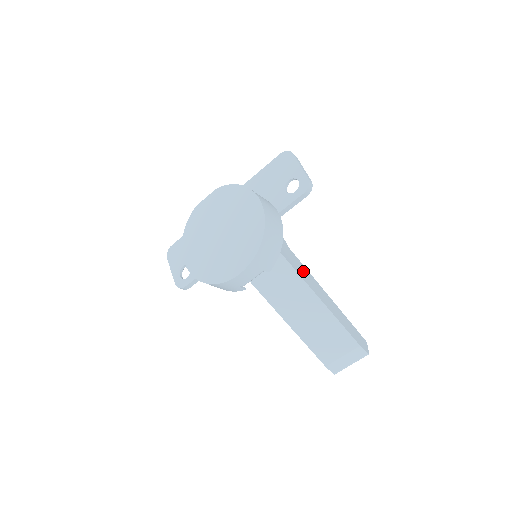
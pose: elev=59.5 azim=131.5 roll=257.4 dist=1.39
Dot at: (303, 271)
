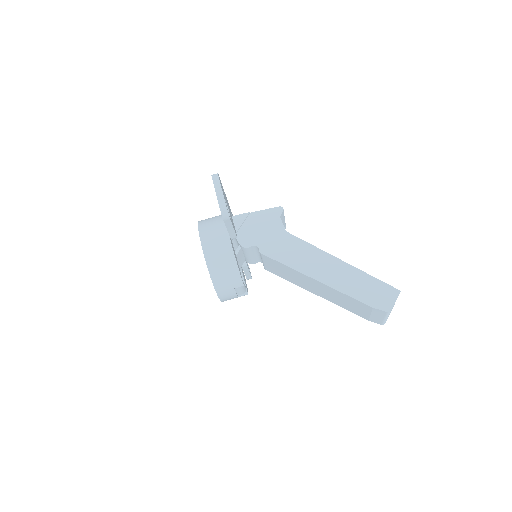
Dot at: (298, 253)
